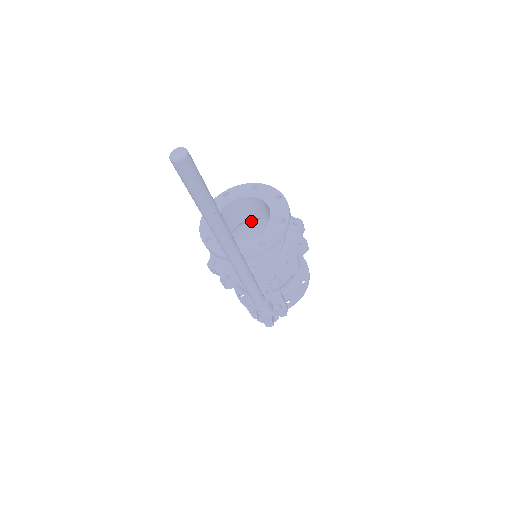
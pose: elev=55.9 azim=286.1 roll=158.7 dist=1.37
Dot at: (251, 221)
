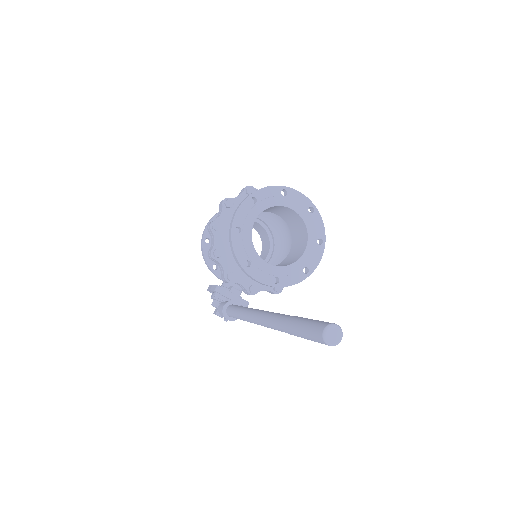
Dot at: occluded
